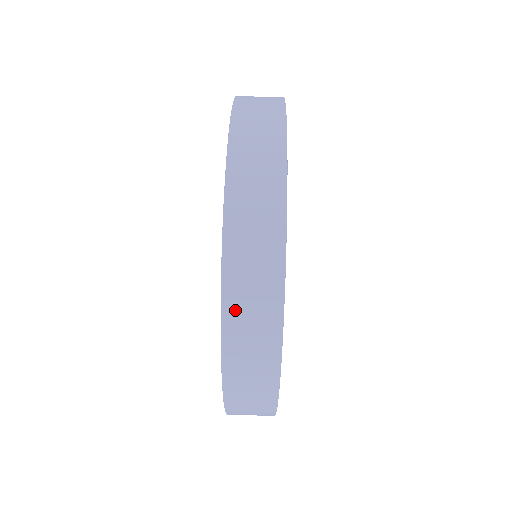
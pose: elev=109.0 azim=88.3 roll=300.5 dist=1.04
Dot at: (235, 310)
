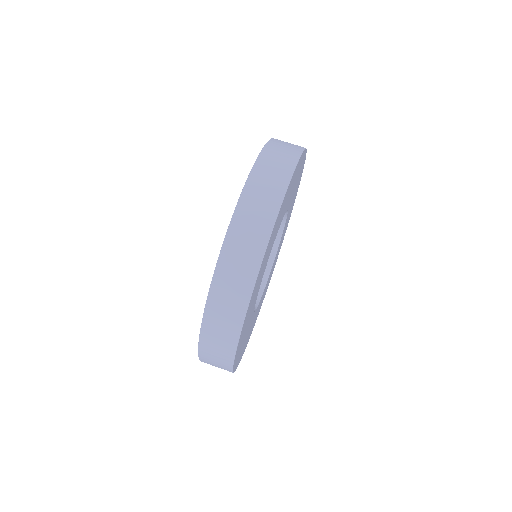
Dot at: (236, 234)
